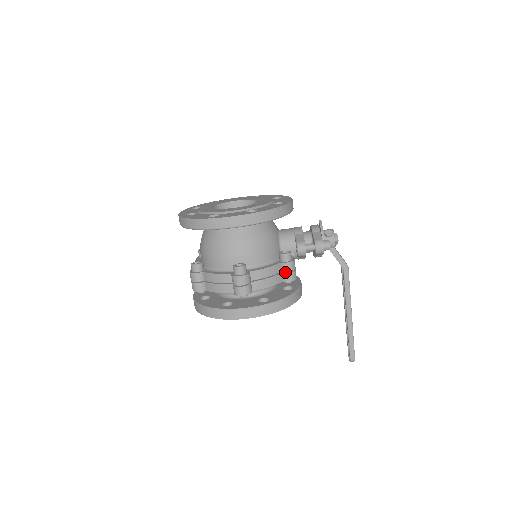
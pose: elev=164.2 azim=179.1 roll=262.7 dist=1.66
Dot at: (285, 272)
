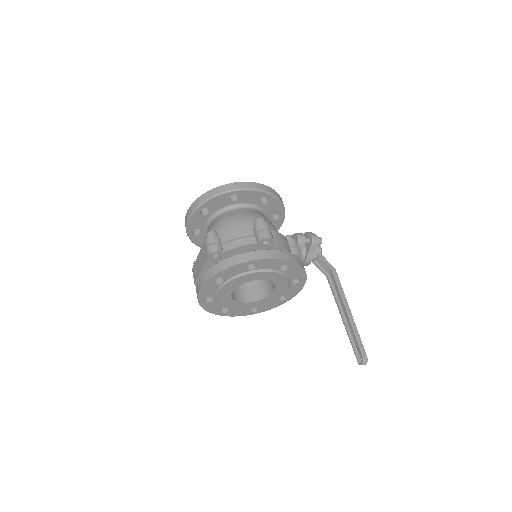
Dot at: (293, 247)
